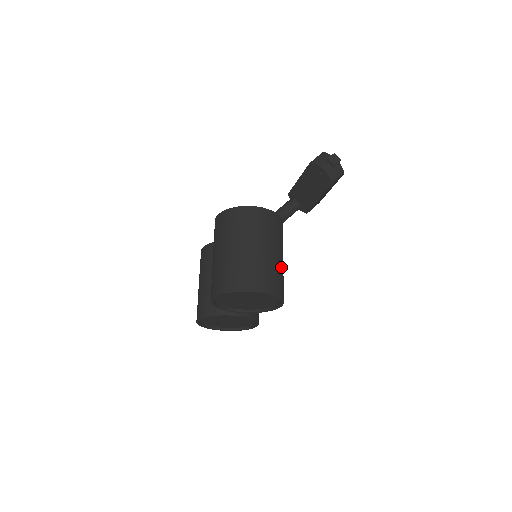
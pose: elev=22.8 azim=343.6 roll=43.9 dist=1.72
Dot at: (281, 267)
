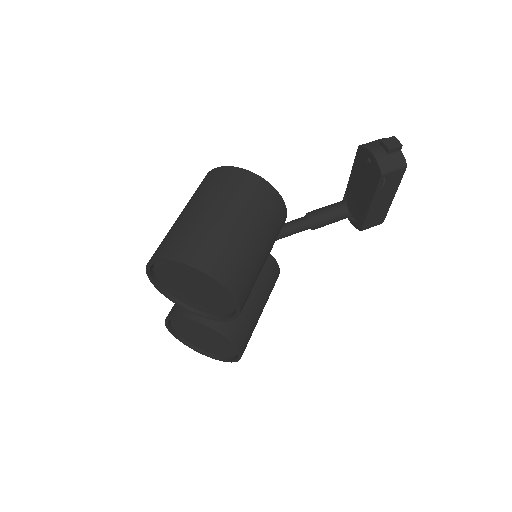
Dot at: (249, 251)
